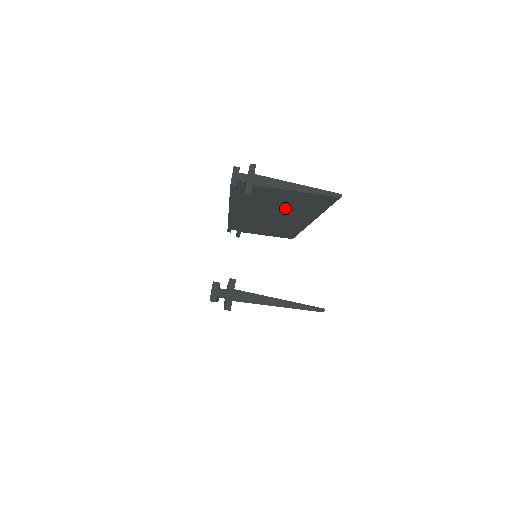
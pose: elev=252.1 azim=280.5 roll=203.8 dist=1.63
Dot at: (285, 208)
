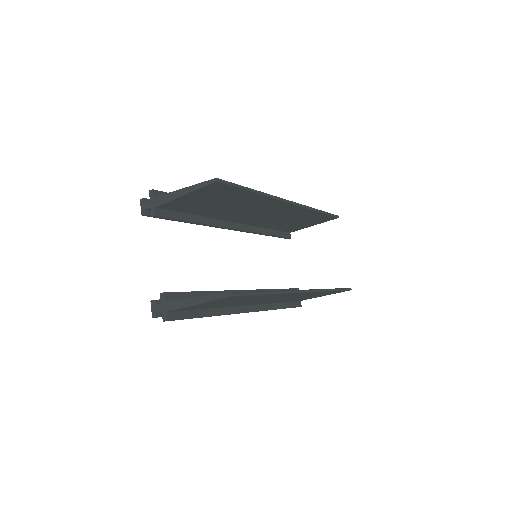
Dot at: (231, 206)
